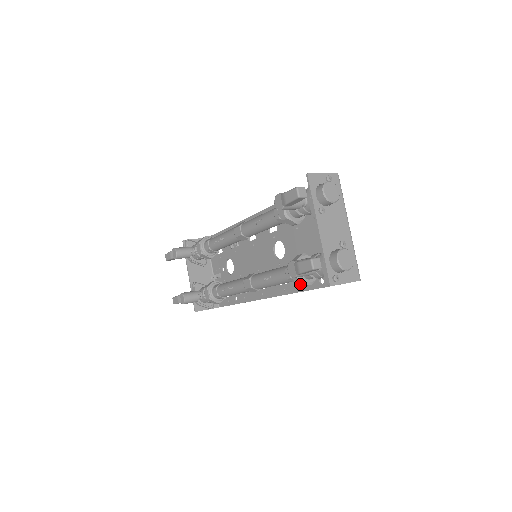
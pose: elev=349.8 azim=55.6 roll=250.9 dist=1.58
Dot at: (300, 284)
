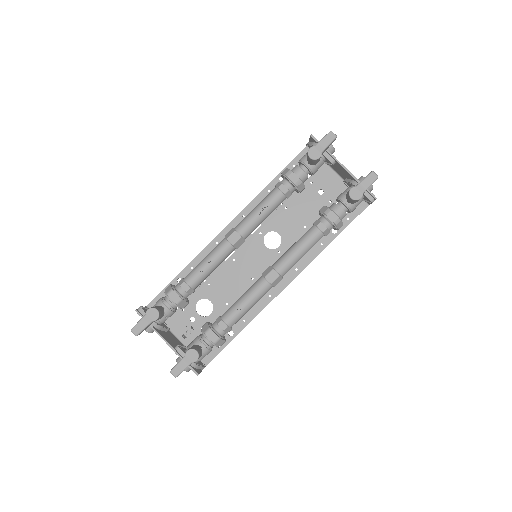
Dot at: (338, 228)
